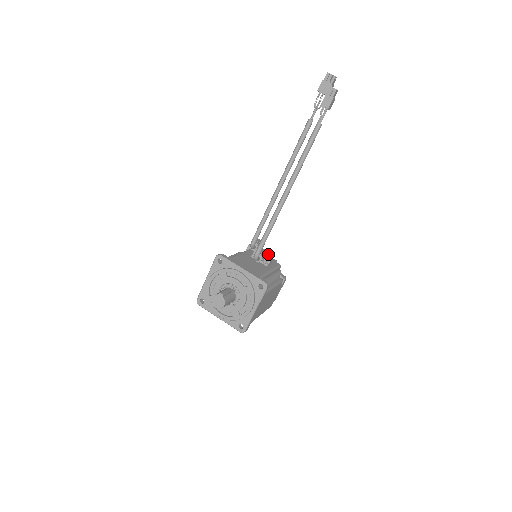
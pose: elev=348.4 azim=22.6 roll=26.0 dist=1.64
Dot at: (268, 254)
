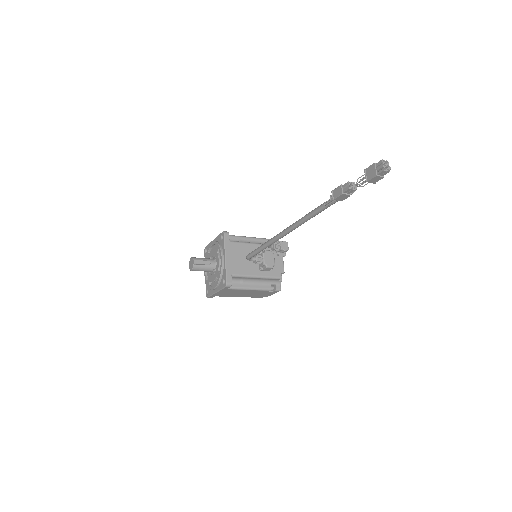
Dot at: (268, 262)
